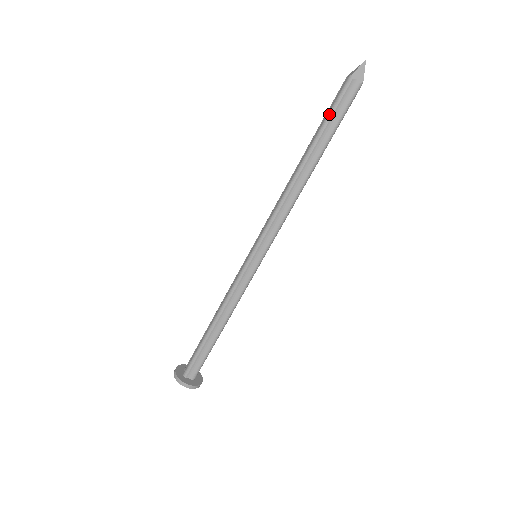
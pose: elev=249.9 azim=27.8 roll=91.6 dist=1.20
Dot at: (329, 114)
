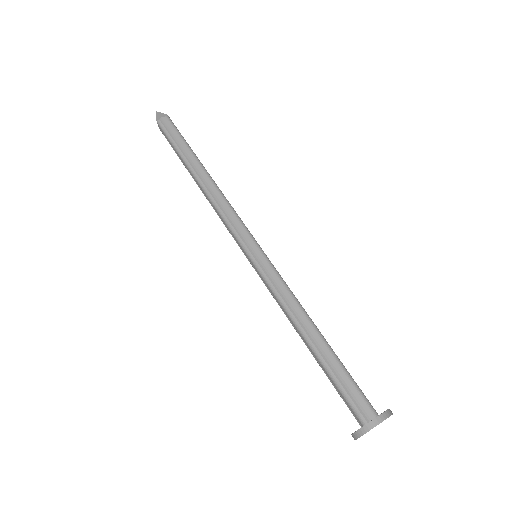
Dot at: (172, 143)
